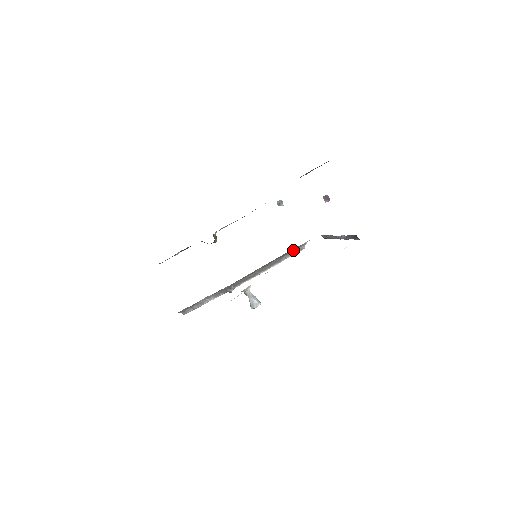
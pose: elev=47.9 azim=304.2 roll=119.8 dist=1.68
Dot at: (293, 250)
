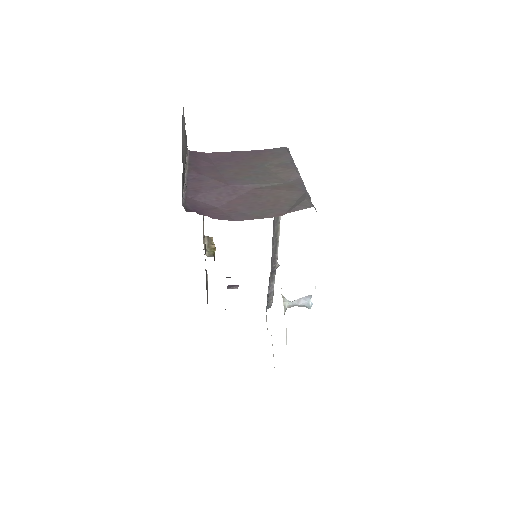
Dot at: occluded
